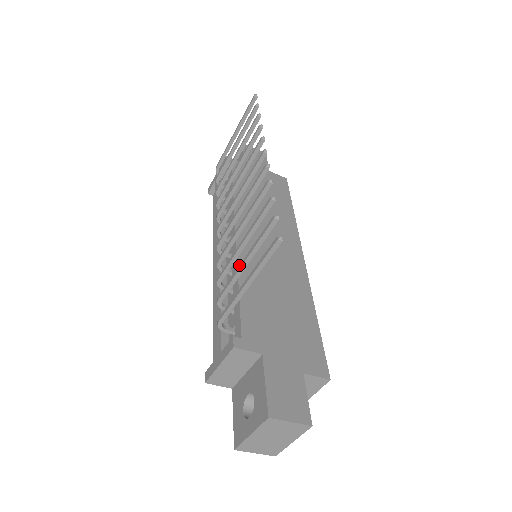
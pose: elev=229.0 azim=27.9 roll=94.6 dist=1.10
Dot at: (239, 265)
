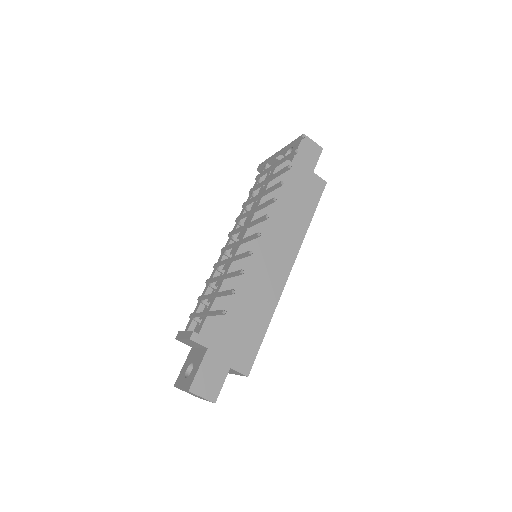
Dot at: (212, 293)
